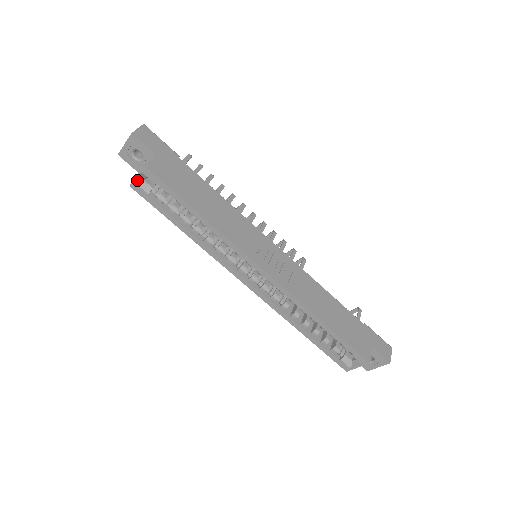
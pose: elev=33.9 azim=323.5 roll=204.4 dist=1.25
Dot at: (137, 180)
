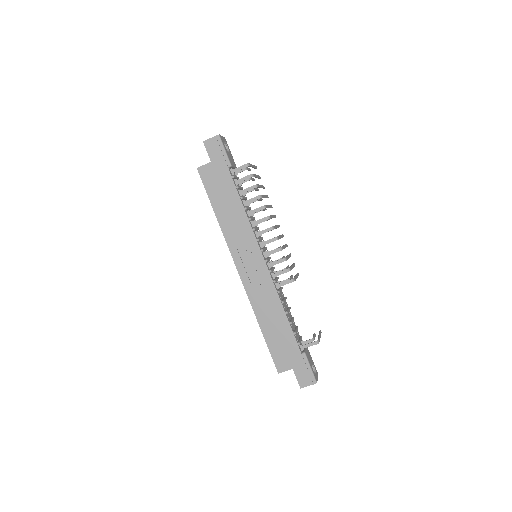
Dot at: occluded
